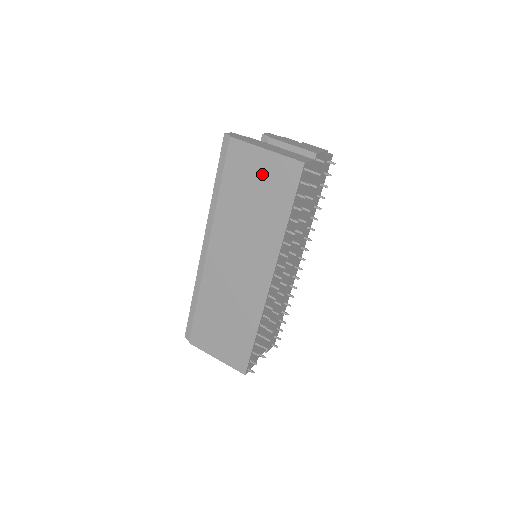
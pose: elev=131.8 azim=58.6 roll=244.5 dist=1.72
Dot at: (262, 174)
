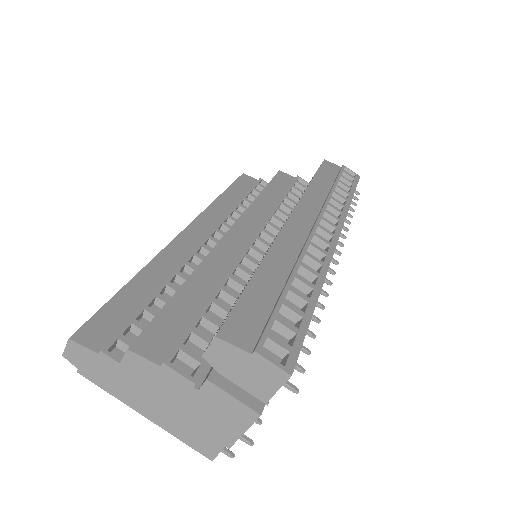
Dot at: occluded
